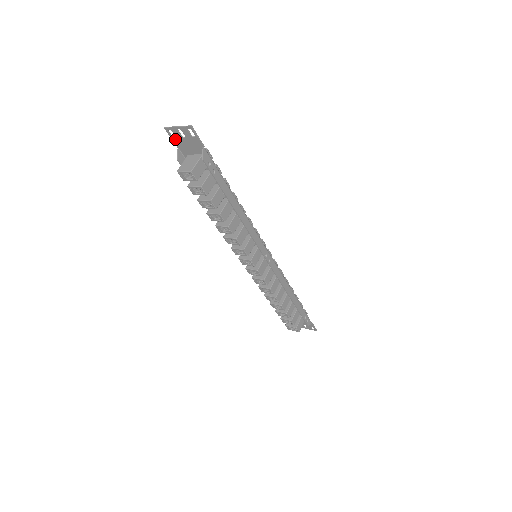
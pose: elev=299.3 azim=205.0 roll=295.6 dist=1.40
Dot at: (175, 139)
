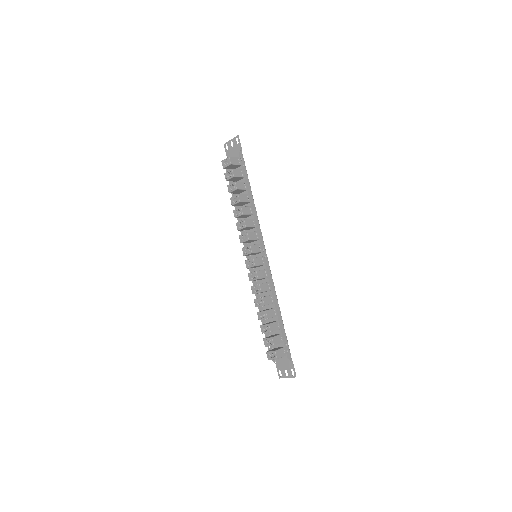
Dot at: (227, 151)
